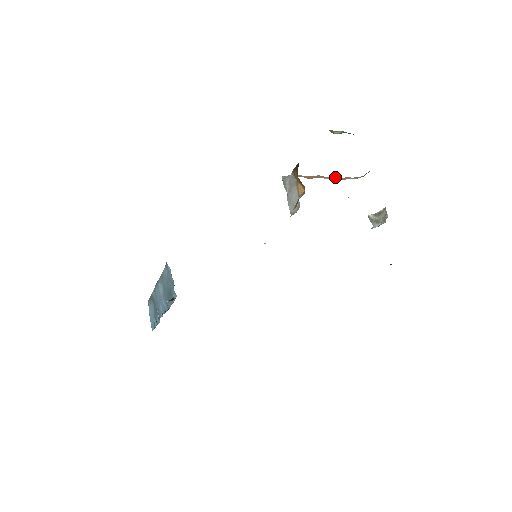
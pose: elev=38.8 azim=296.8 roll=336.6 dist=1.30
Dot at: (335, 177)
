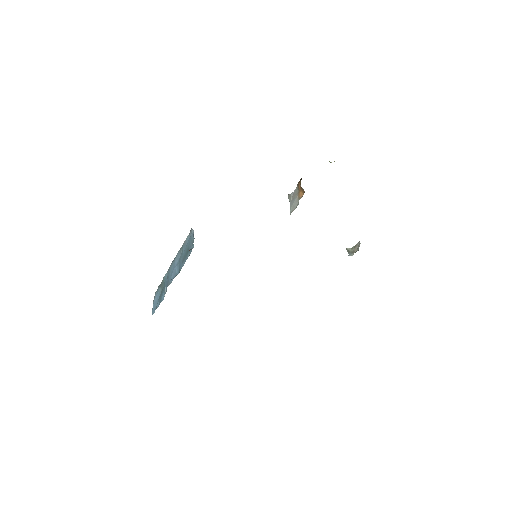
Dot at: occluded
